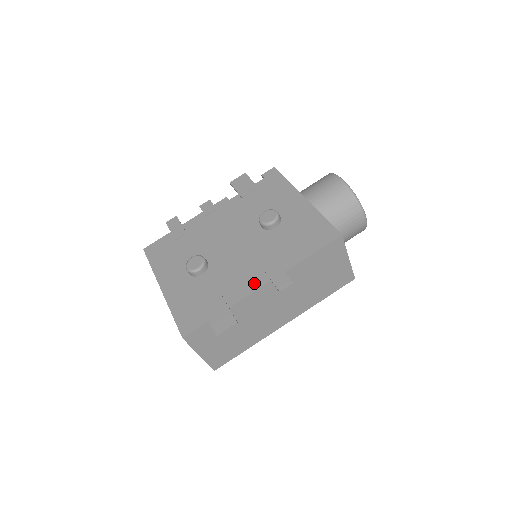
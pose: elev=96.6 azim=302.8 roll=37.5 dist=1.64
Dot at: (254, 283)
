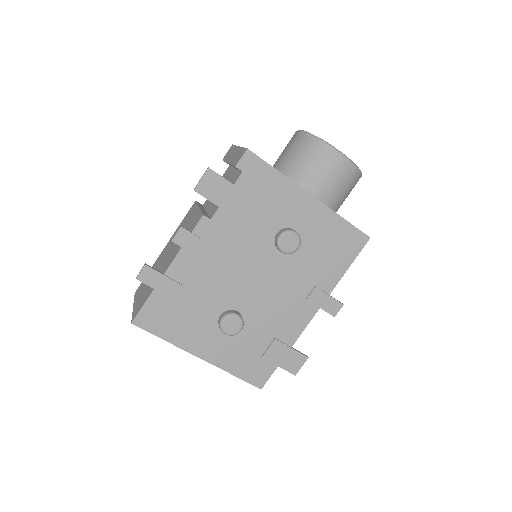
Dot at: (304, 316)
